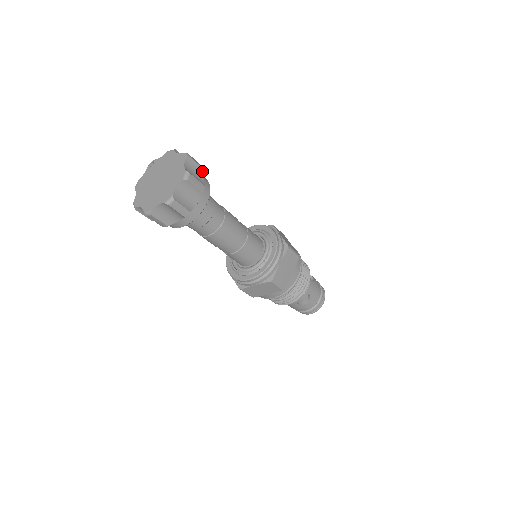
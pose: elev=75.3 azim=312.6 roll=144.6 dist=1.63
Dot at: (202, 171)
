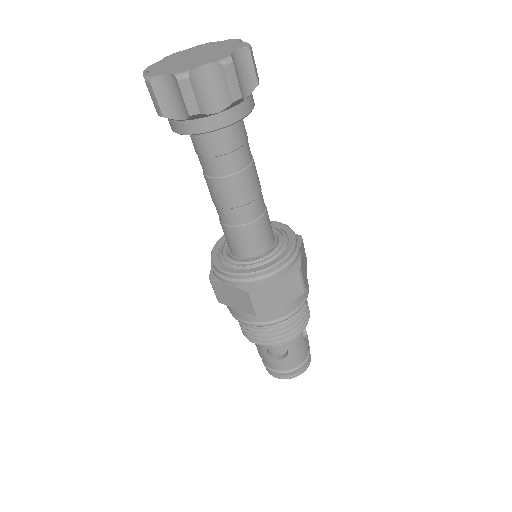
Dot at: (254, 83)
